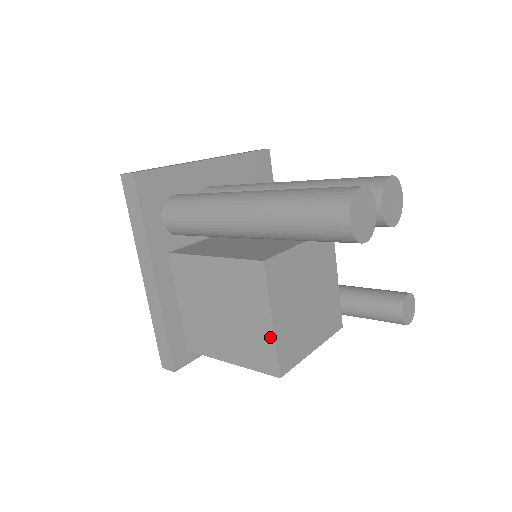
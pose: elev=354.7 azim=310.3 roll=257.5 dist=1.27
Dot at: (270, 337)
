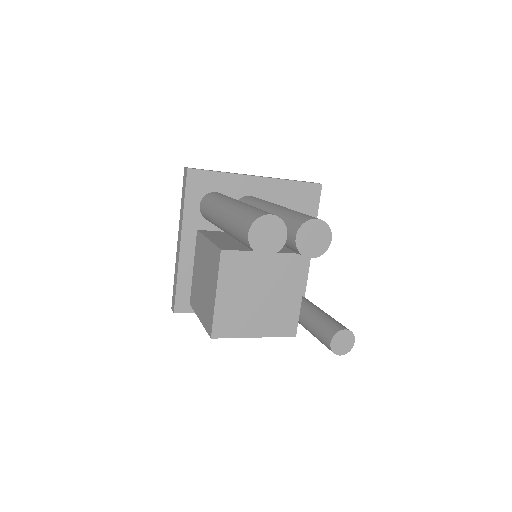
Dot at: (213, 306)
